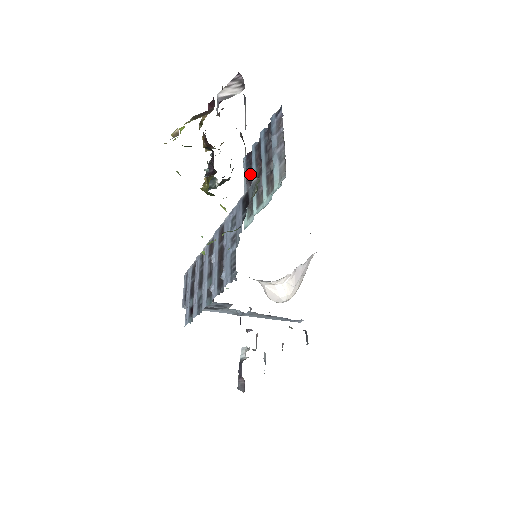
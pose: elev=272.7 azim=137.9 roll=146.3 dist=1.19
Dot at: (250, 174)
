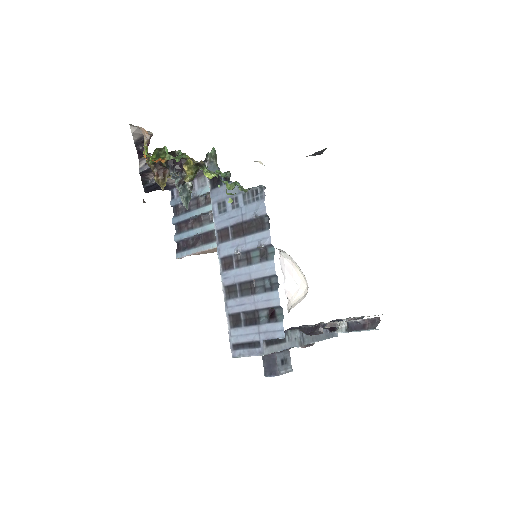
Dot at: (193, 242)
